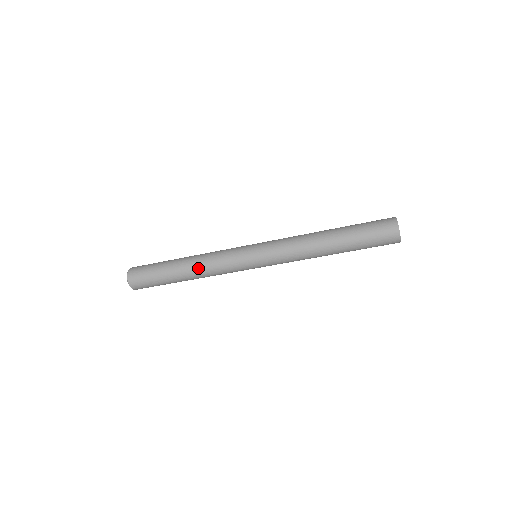
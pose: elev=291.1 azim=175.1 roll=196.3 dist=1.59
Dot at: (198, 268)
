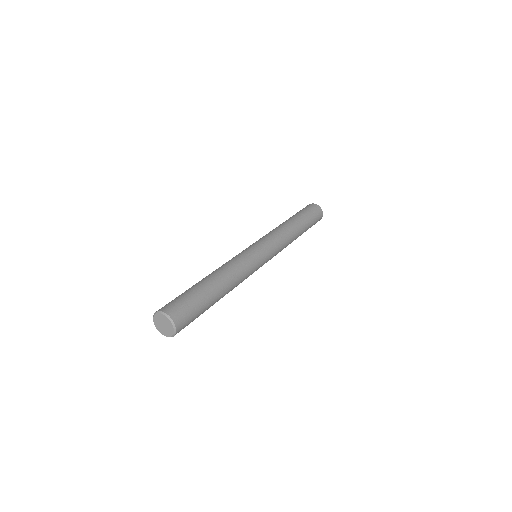
Dot at: (228, 273)
